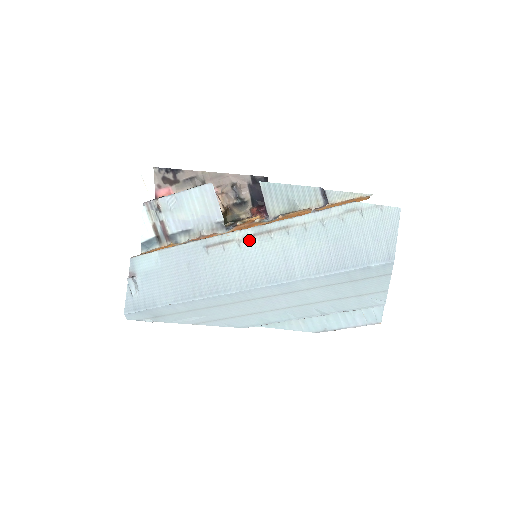
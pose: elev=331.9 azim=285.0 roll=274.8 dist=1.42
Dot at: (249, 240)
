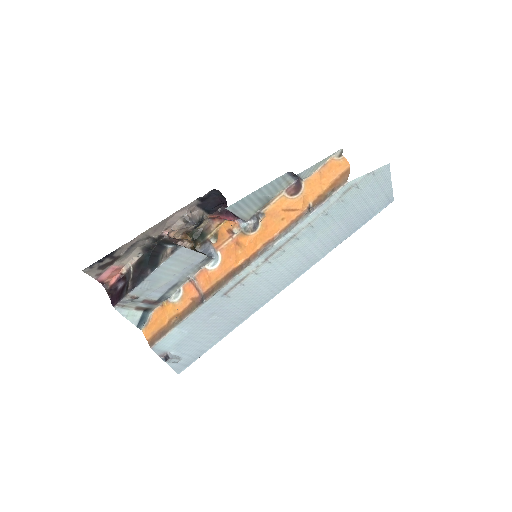
Dot at: (263, 265)
